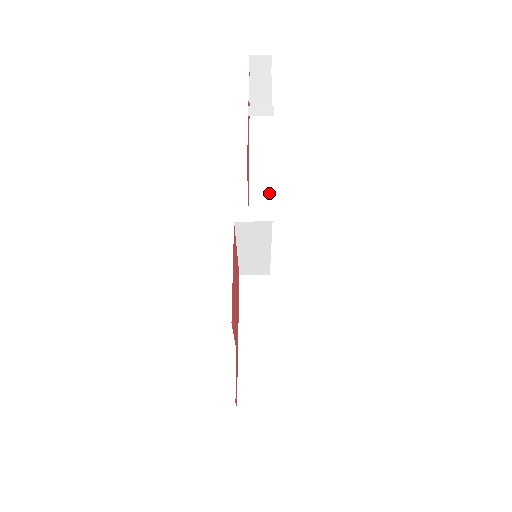
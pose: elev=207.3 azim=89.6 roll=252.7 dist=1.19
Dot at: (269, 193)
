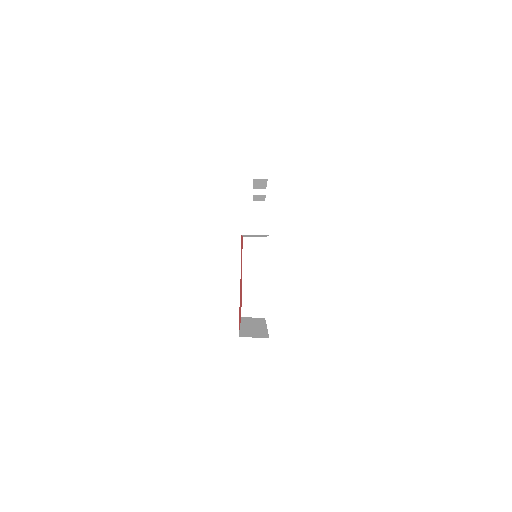
Dot at: occluded
